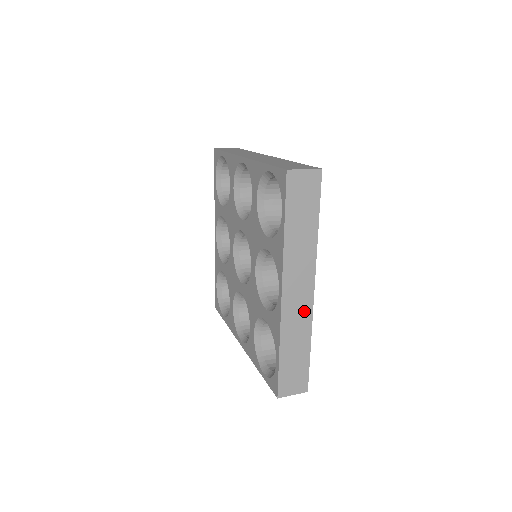
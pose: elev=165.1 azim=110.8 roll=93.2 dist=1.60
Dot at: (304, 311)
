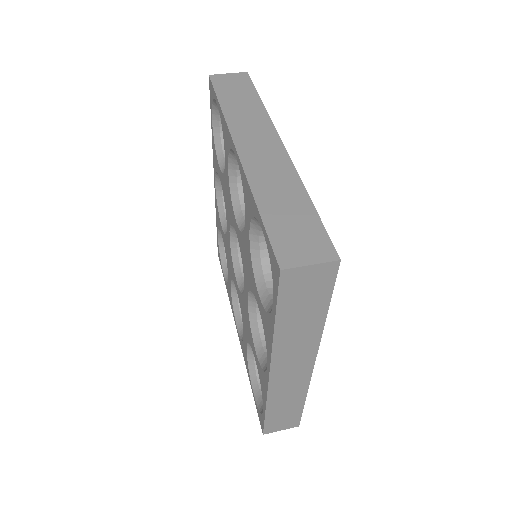
Dot at: (299, 381)
